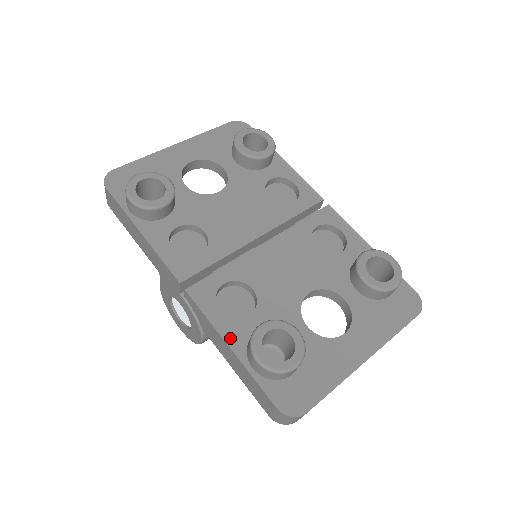
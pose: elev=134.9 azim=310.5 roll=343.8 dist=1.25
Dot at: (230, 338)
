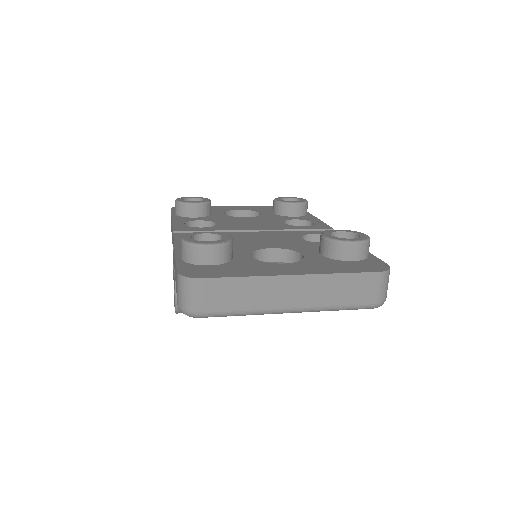
Dot at: (180, 248)
